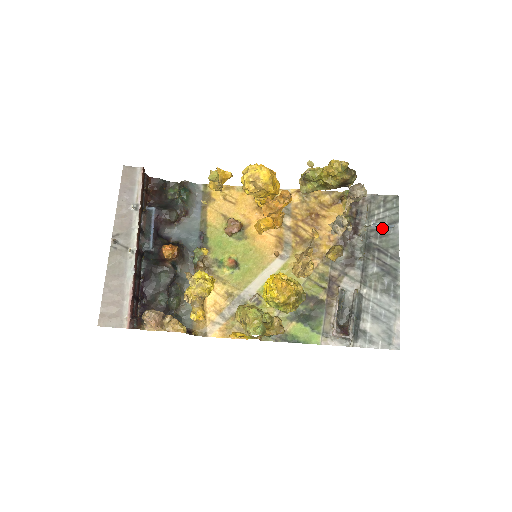
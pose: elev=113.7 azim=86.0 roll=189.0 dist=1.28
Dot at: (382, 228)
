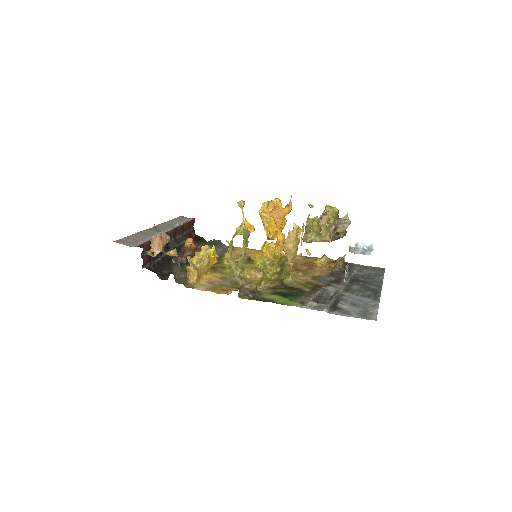
Dot at: (364, 253)
